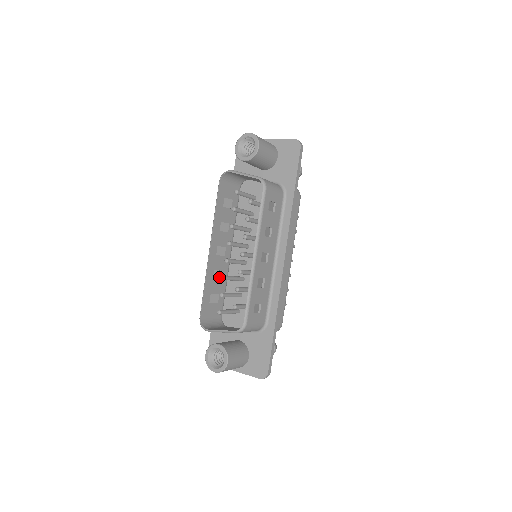
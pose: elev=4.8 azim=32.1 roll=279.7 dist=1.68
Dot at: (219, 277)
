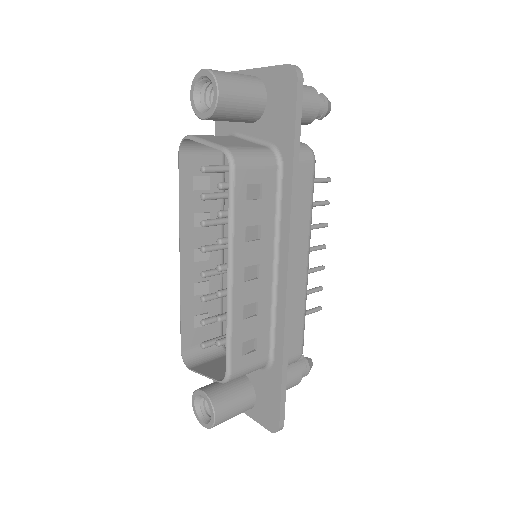
Dot at: (205, 290)
